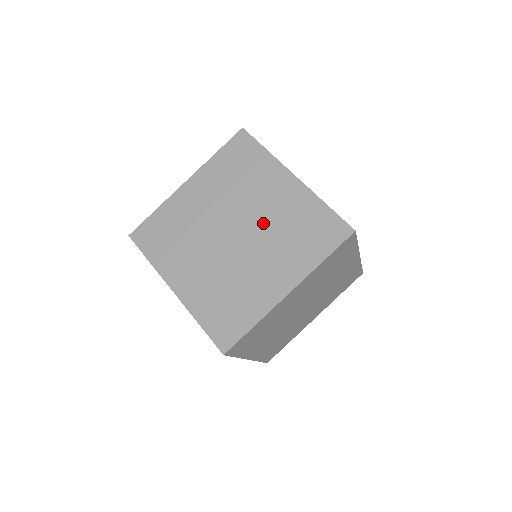
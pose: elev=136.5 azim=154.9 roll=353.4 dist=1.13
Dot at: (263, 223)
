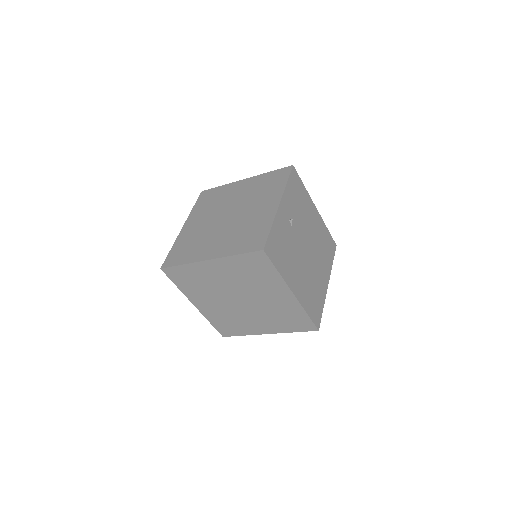
Dot at: (241, 219)
